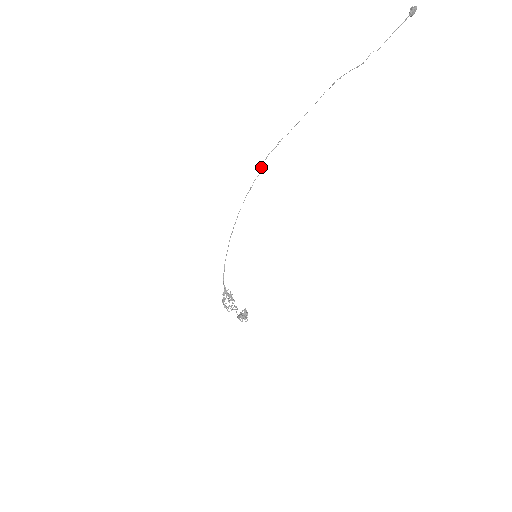
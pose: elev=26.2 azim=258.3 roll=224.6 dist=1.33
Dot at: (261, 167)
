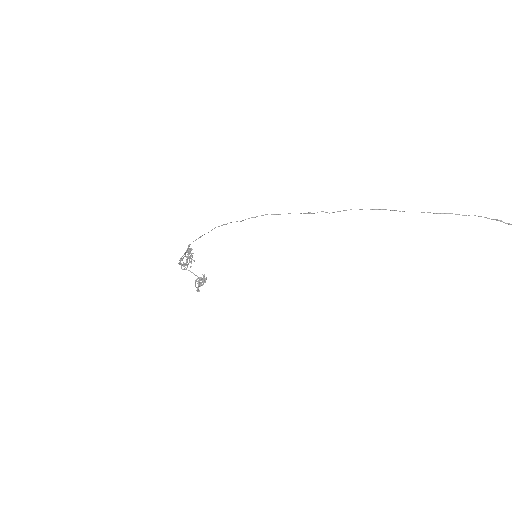
Dot at: occluded
